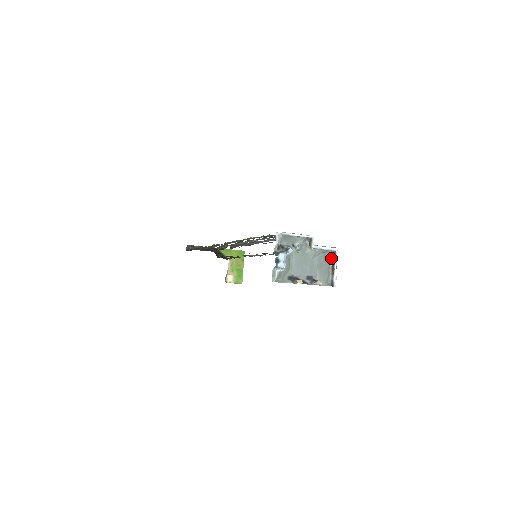
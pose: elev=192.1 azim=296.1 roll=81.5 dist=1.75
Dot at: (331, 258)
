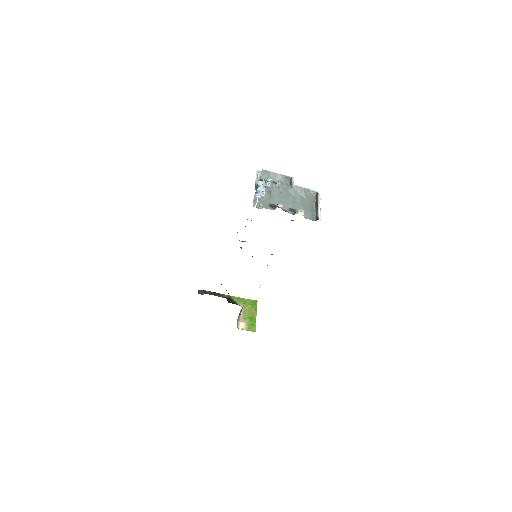
Dot at: (314, 199)
